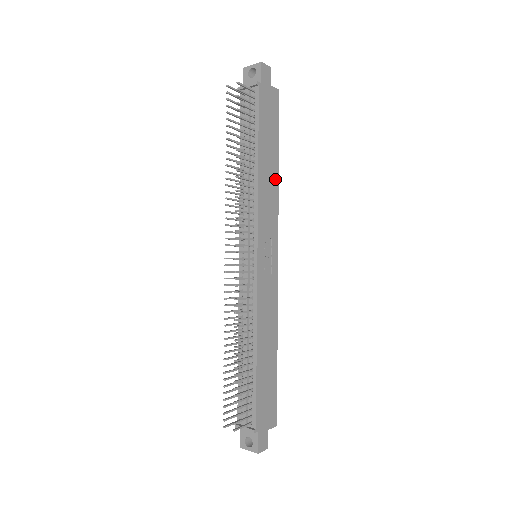
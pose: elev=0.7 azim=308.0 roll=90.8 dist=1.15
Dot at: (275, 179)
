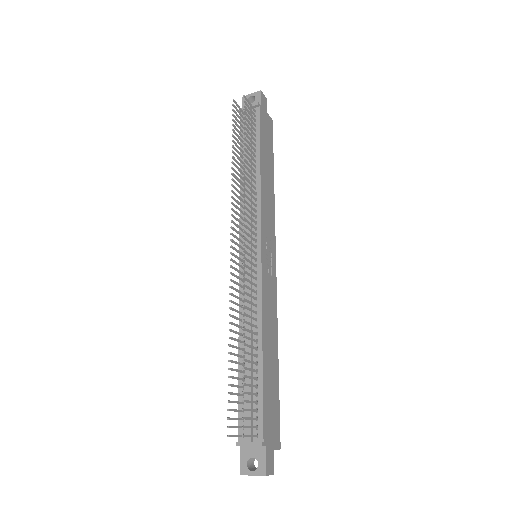
Dot at: (272, 190)
